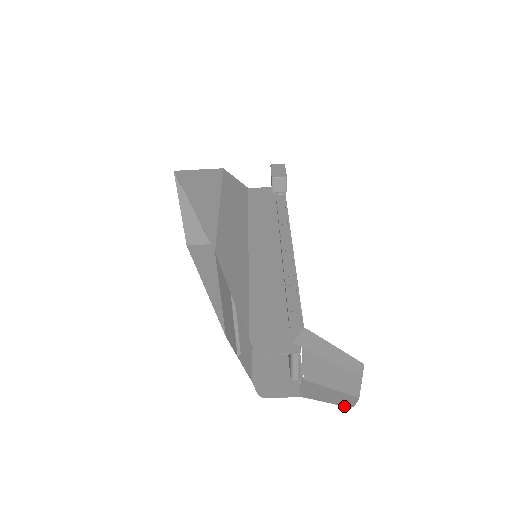
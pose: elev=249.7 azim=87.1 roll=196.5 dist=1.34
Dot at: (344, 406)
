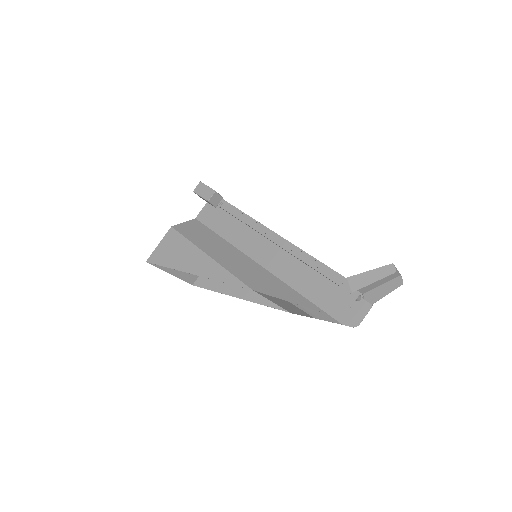
Dot at: occluded
